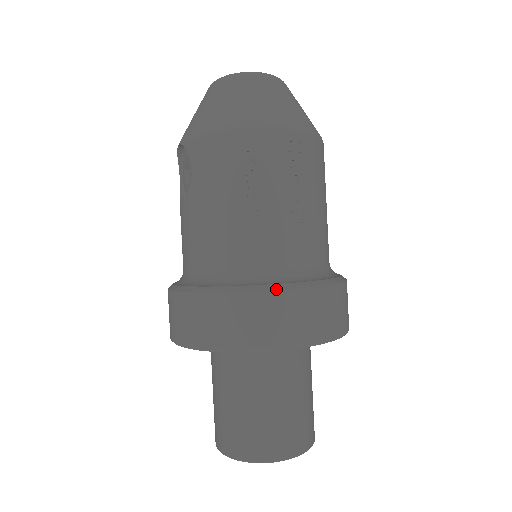
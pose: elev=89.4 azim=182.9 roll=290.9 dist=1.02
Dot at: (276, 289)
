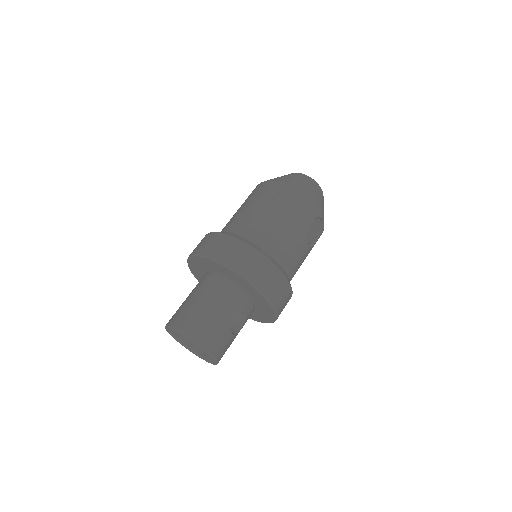
Dot at: (223, 233)
